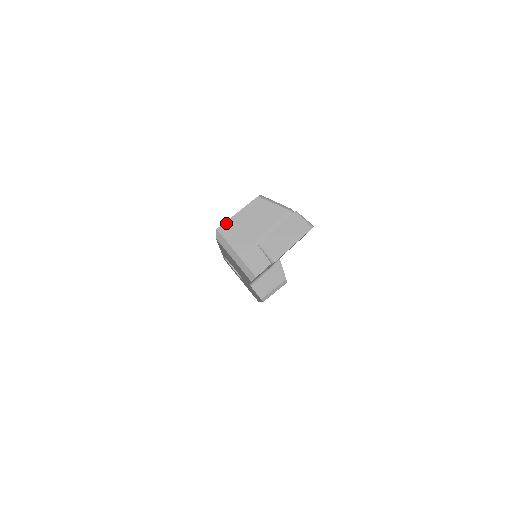
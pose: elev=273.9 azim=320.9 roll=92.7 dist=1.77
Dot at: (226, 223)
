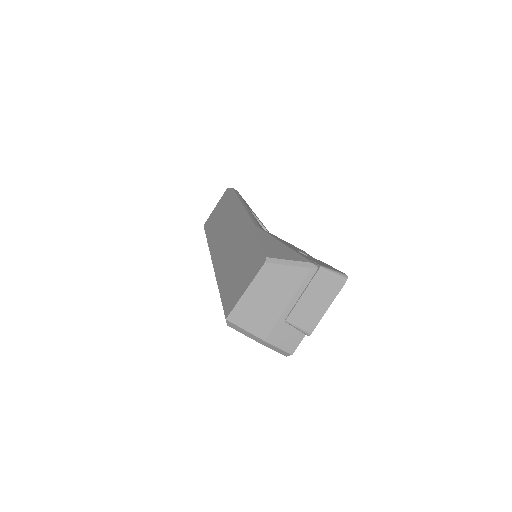
Dot at: (235, 309)
